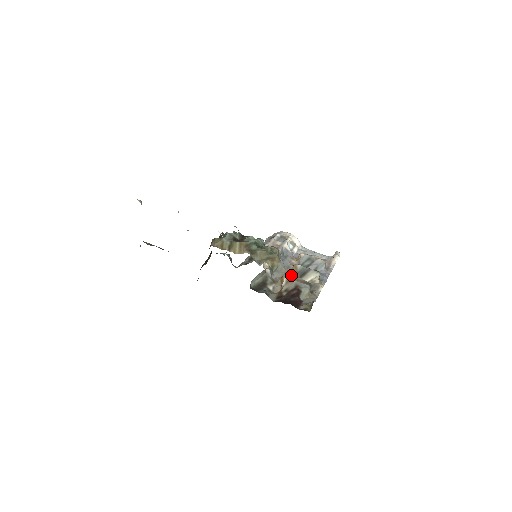
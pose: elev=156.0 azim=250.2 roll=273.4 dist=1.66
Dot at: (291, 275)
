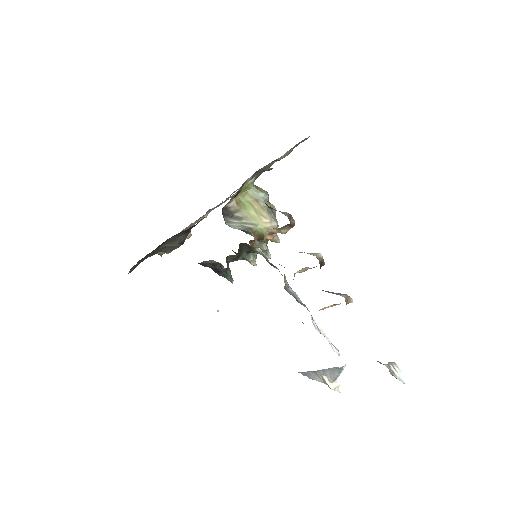
Dot at: occluded
